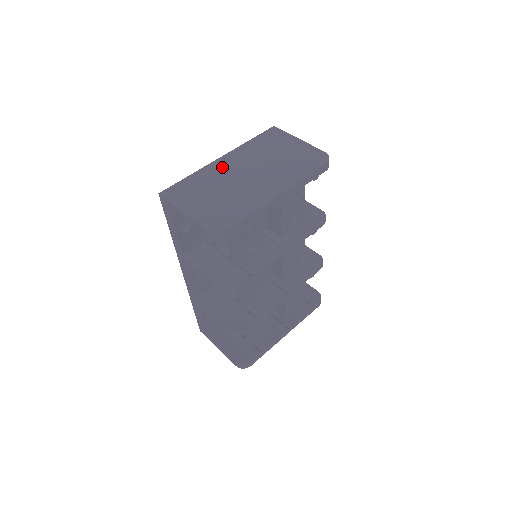
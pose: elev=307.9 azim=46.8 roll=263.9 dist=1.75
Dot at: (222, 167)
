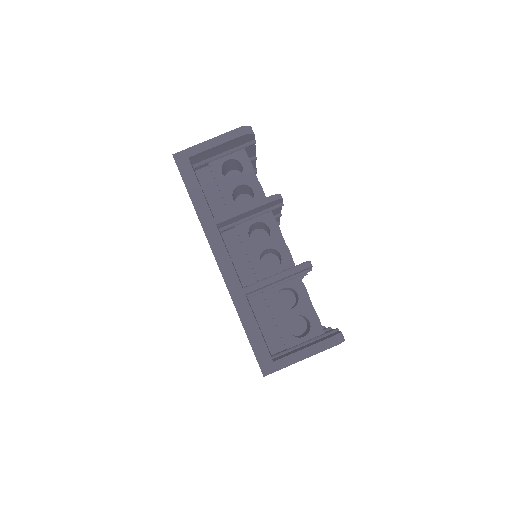
Dot at: occluded
